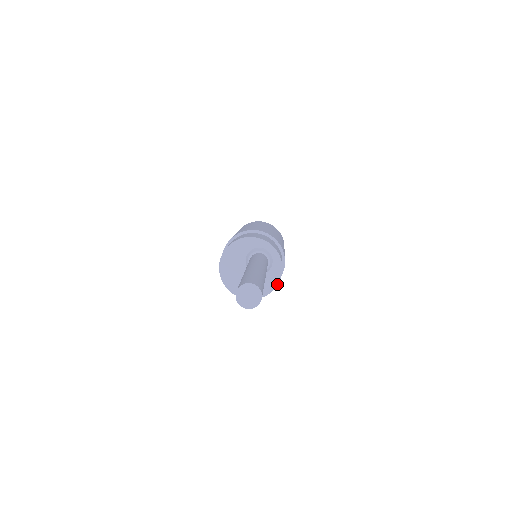
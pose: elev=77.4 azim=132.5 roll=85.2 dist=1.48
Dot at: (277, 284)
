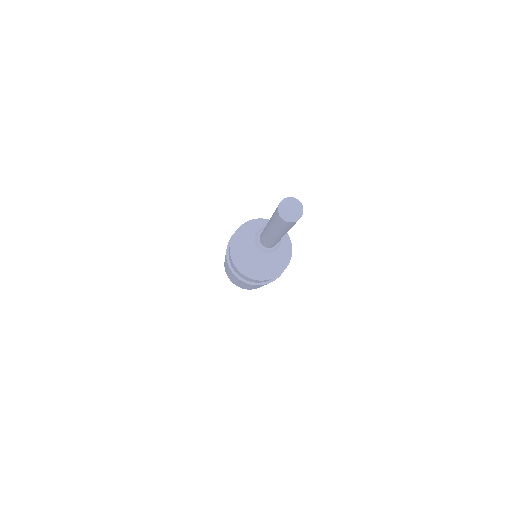
Dot at: (290, 259)
